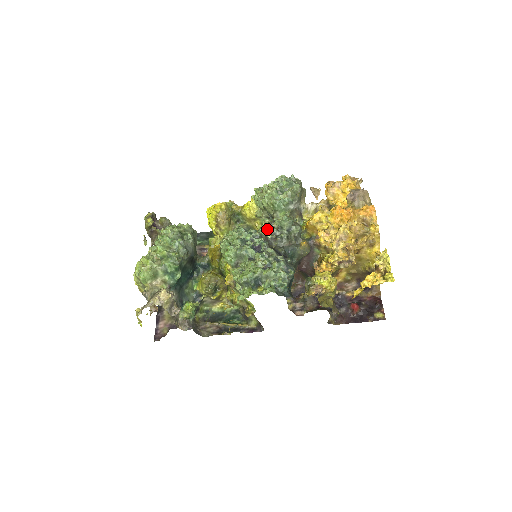
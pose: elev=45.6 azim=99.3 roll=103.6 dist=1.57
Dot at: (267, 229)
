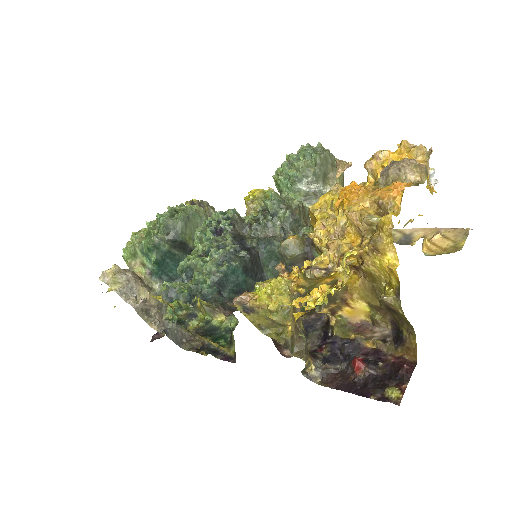
Dot at: occluded
